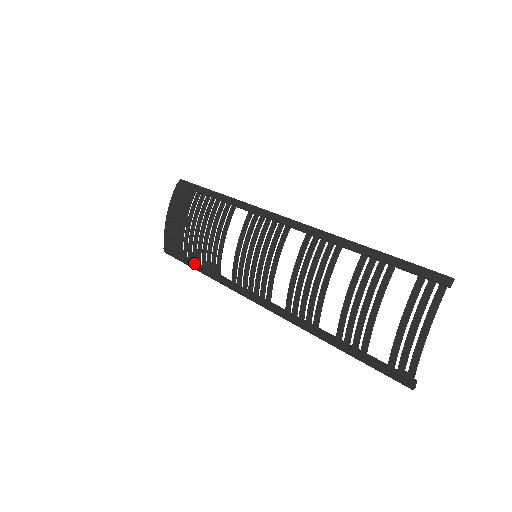
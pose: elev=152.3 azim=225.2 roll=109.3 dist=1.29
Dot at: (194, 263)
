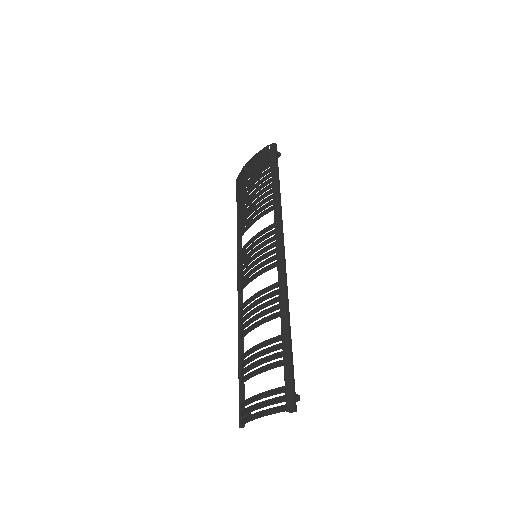
Dot at: (238, 212)
